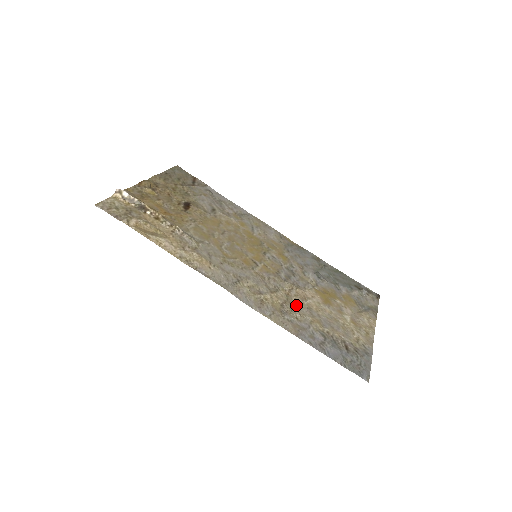
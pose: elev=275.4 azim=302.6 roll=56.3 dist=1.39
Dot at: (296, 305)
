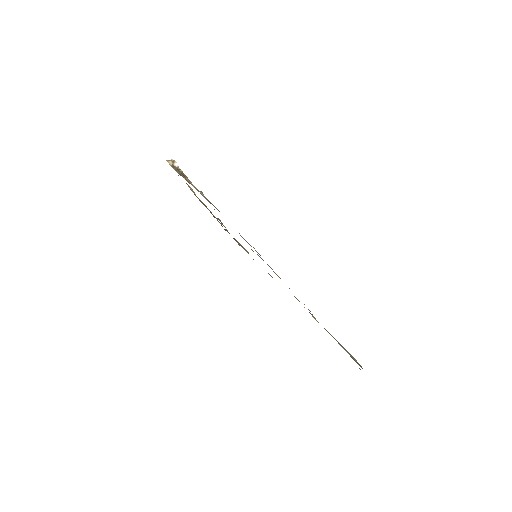
Dot at: occluded
